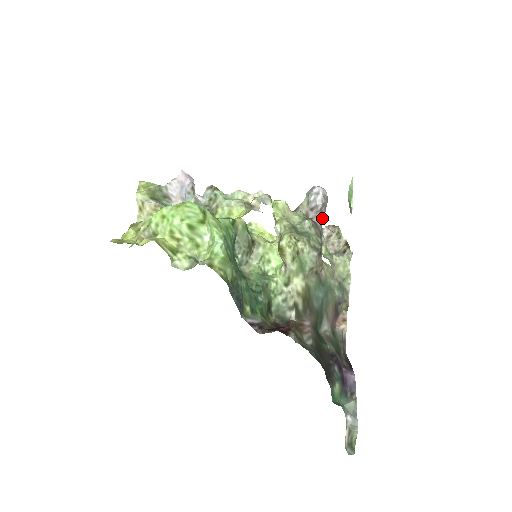
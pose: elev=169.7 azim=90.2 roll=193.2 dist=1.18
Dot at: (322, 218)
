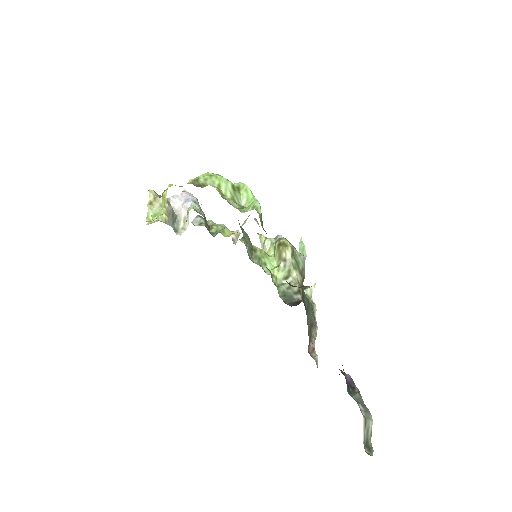
Dot at: occluded
